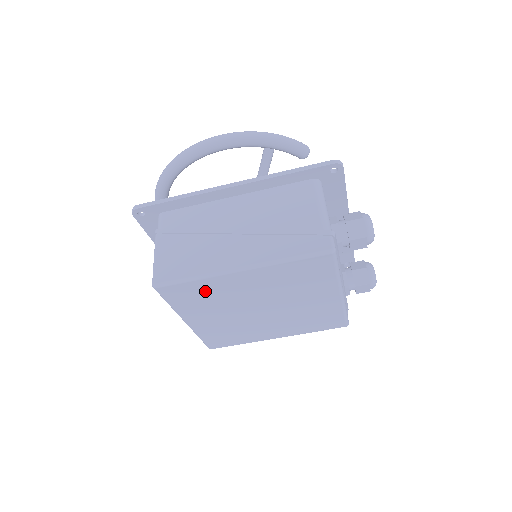
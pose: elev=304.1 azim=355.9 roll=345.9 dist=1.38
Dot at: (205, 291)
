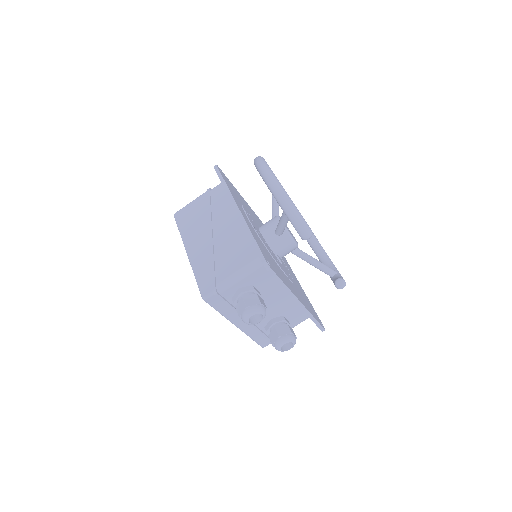
Dot at: occluded
